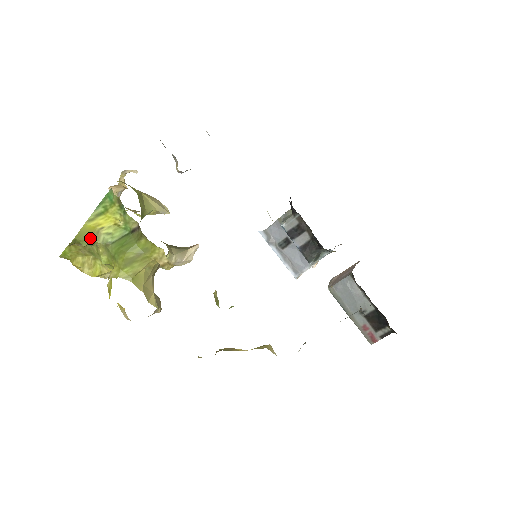
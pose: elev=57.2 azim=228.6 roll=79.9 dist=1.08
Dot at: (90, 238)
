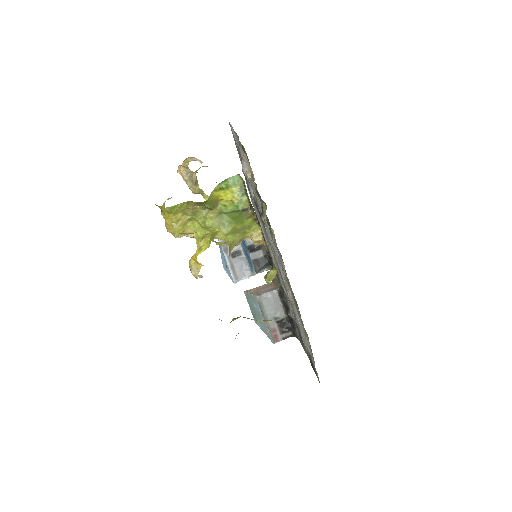
Dot at: (214, 204)
